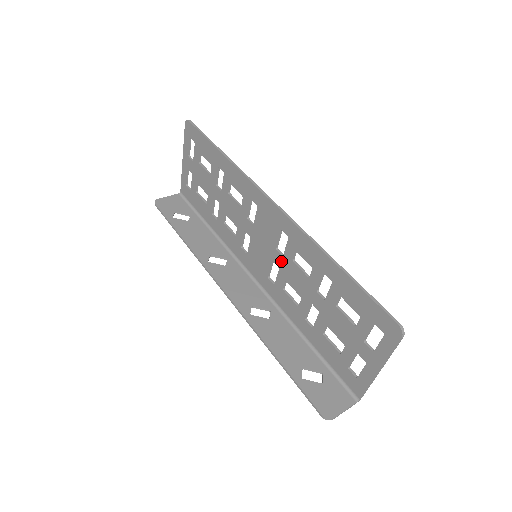
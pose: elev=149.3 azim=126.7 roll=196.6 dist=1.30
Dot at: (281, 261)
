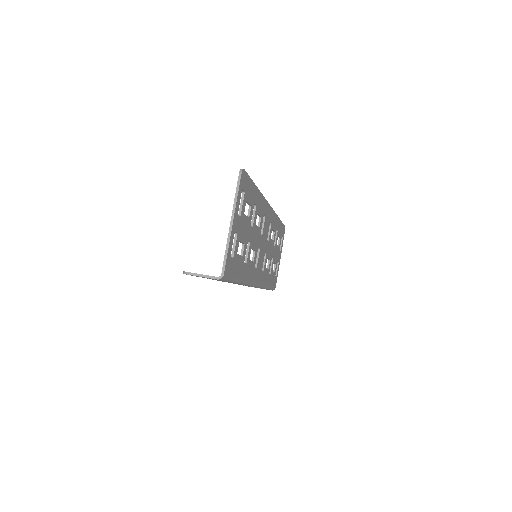
Dot at: occluded
